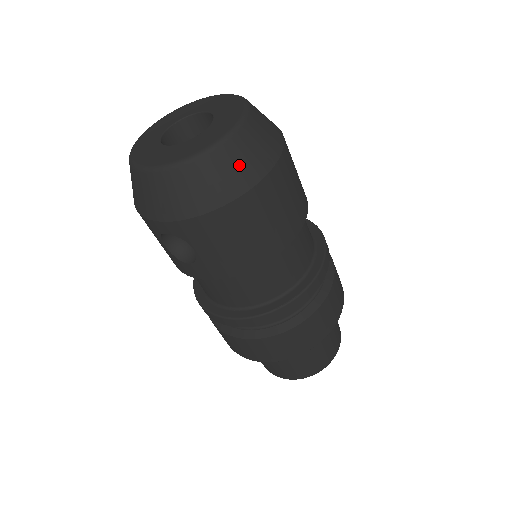
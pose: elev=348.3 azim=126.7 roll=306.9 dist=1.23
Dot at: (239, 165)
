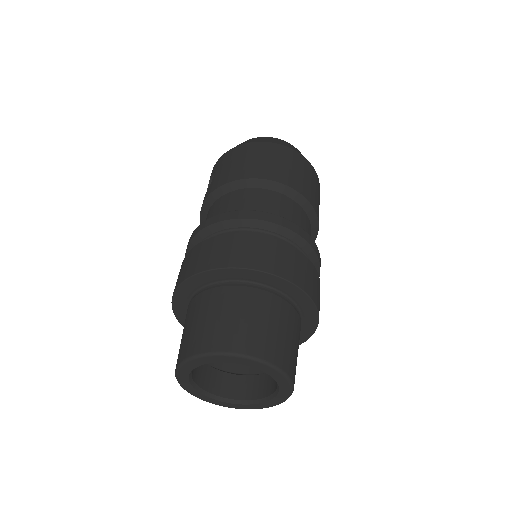
Dot at: (268, 139)
